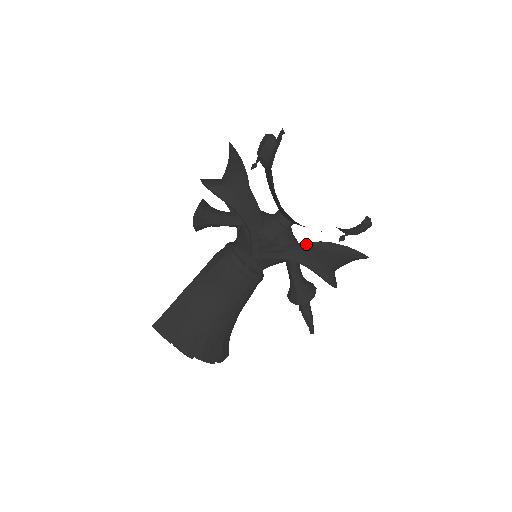
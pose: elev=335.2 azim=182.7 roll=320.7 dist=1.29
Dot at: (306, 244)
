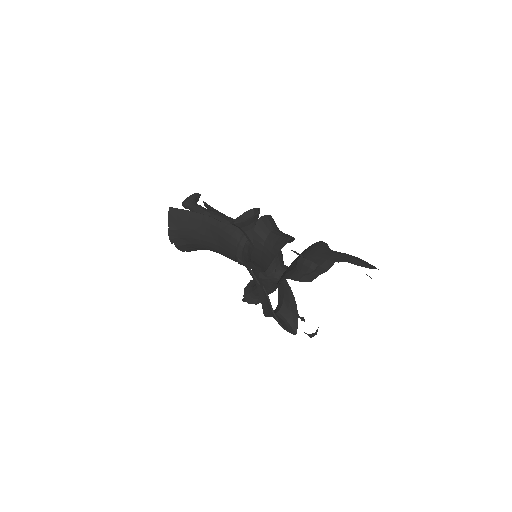
Dot at: (287, 285)
